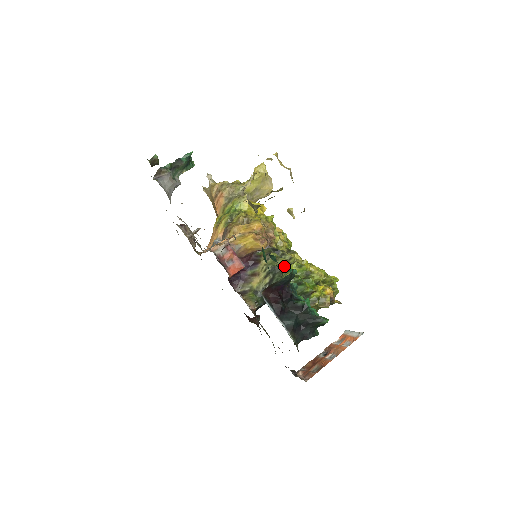
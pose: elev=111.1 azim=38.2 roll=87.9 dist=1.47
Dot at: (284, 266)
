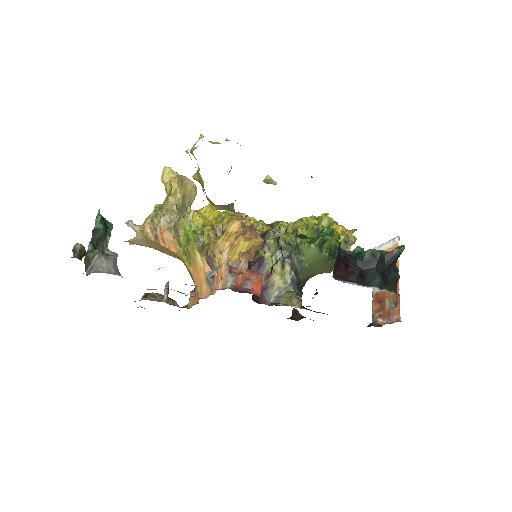
Dot at: (290, 241)
